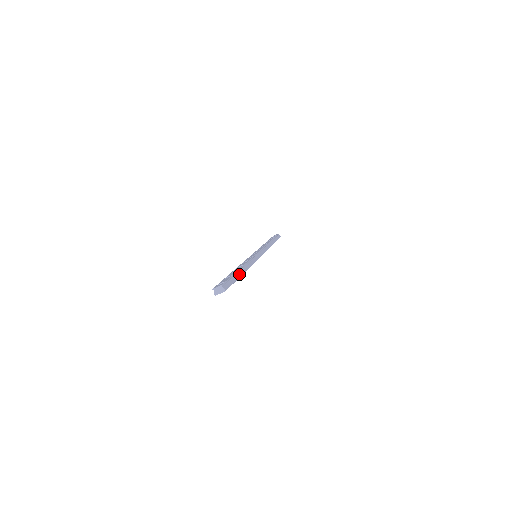
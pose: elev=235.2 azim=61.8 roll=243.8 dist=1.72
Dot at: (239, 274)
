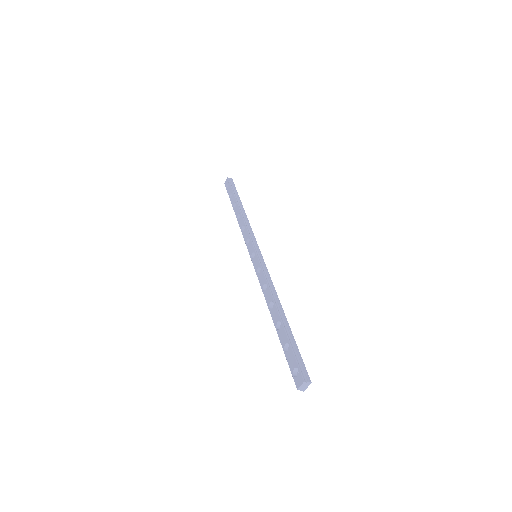
Dot at: (287, 327)
